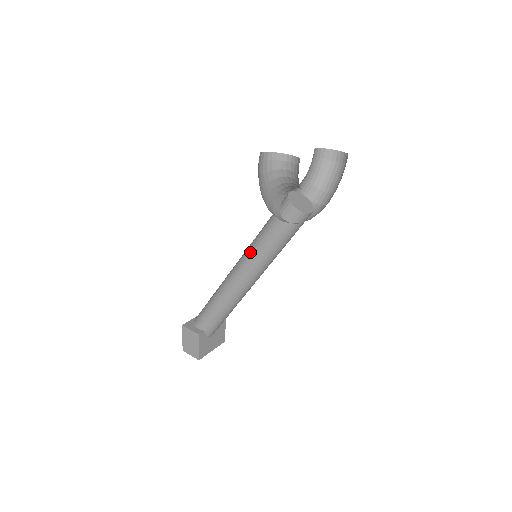
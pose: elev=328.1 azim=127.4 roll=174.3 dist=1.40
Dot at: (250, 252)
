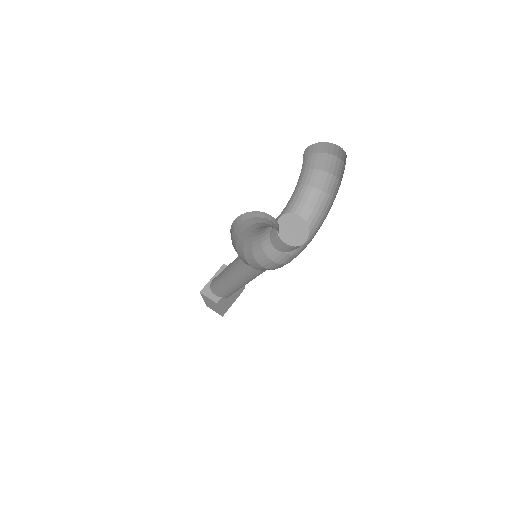
Dot at: occluded
